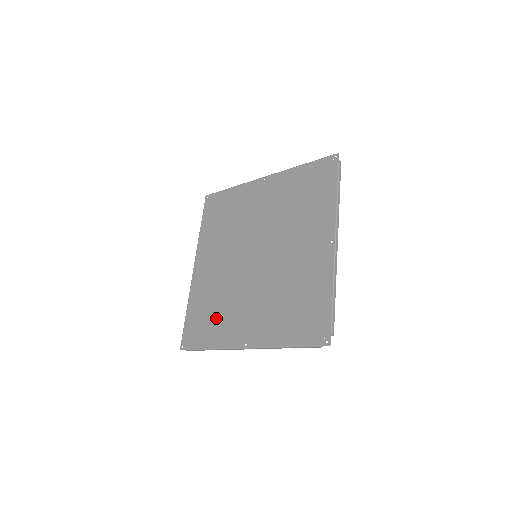
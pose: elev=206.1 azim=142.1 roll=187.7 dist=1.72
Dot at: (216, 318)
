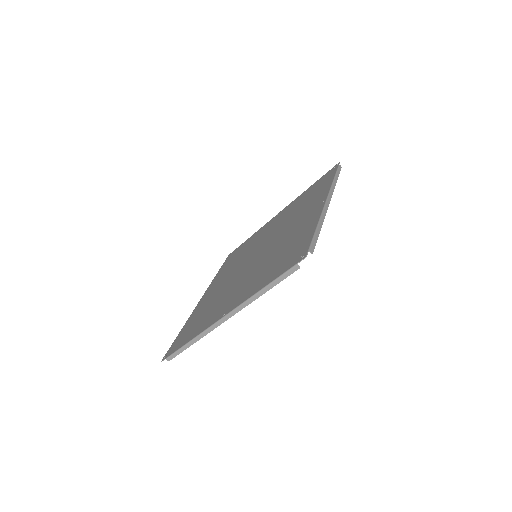
Dot at: (204, 316)
